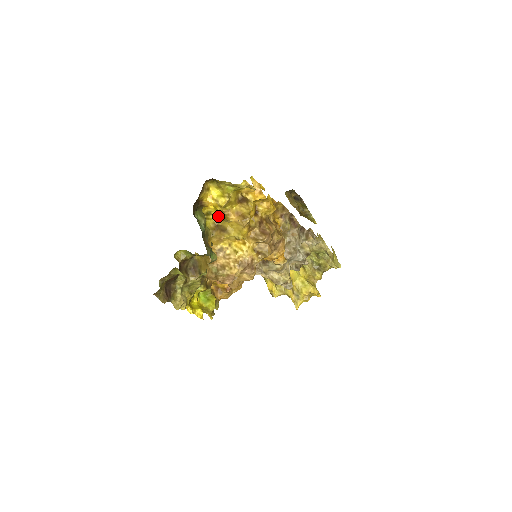
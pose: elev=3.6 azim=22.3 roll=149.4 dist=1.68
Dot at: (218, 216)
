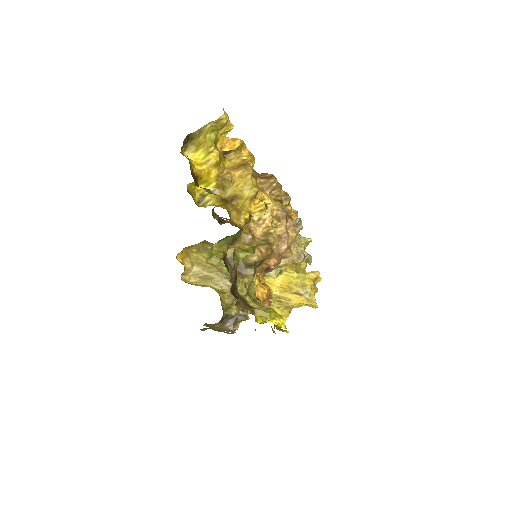
Dot at: (215, 191)
